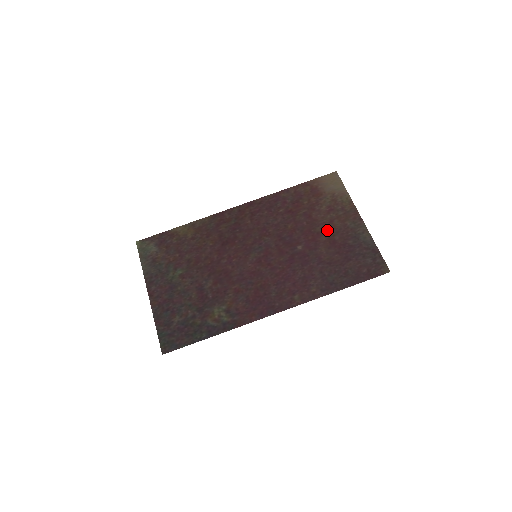
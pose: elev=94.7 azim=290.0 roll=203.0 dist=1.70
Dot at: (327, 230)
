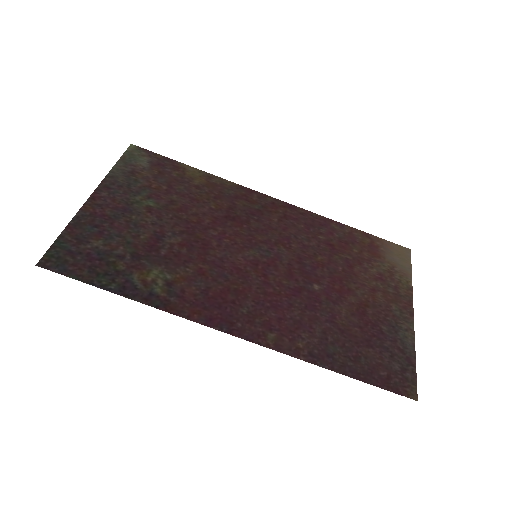
Dot at: (363, 294)
